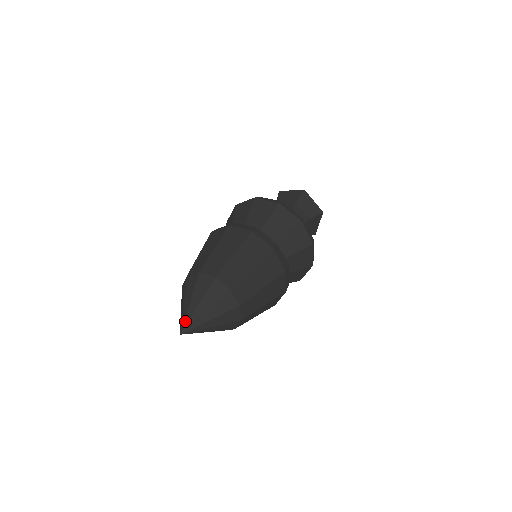
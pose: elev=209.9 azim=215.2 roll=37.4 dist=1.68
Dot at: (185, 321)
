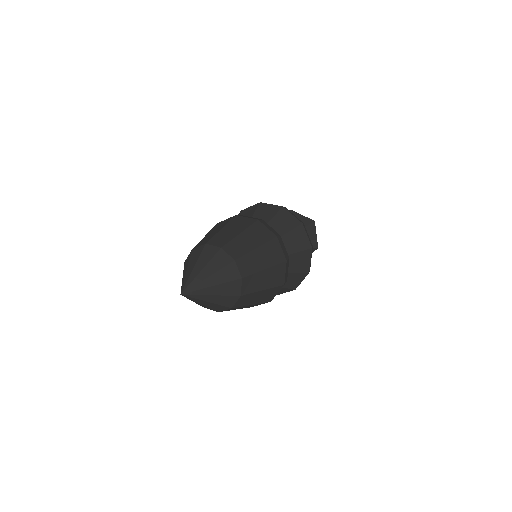
Dot at: (184, 284)
